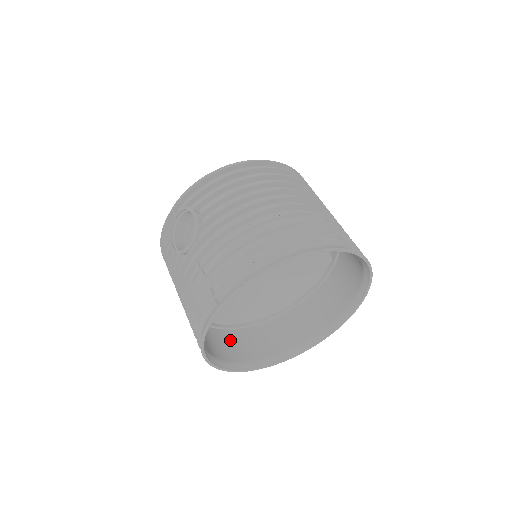
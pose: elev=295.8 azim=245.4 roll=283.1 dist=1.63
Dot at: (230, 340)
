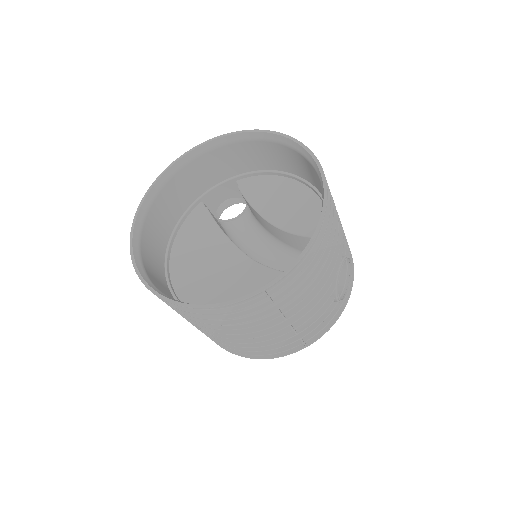
Dot at: (161, 281)
